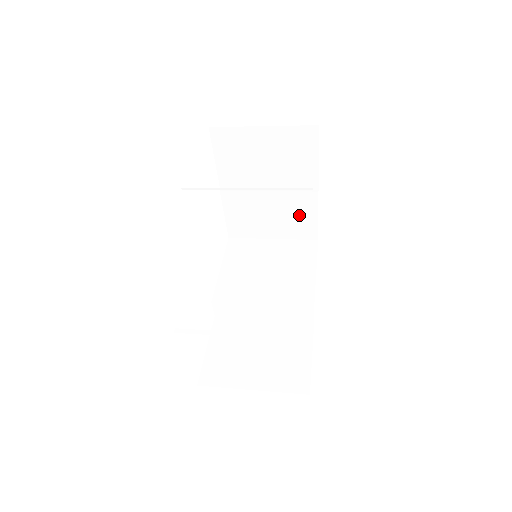
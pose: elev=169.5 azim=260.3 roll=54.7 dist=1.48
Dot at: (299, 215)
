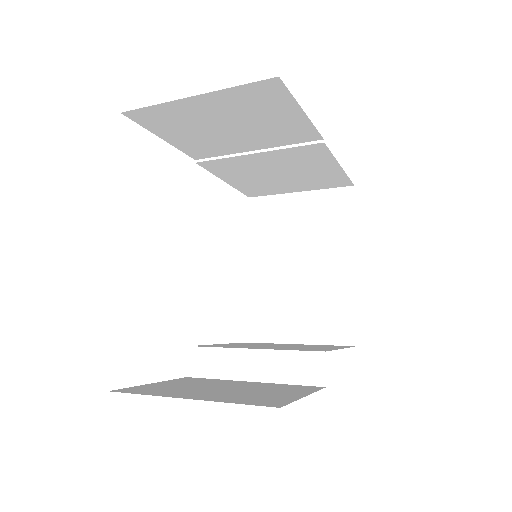
Dot at: (332, 303)
